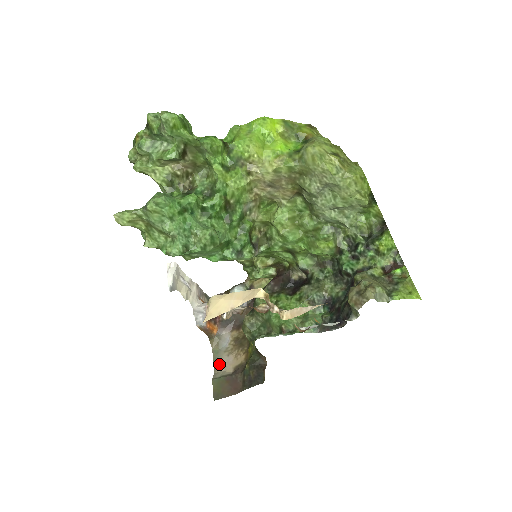
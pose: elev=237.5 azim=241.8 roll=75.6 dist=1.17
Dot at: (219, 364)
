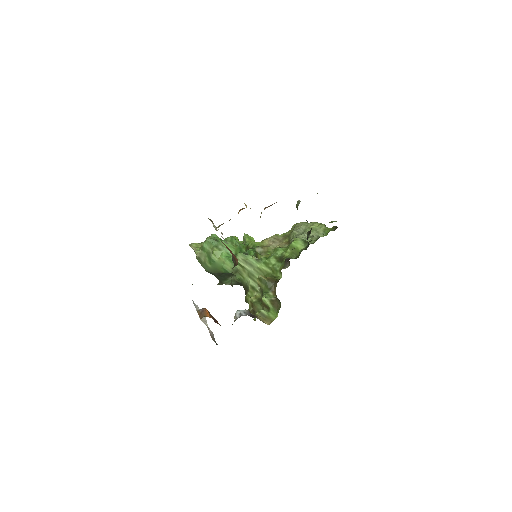
Dot at: occluded
